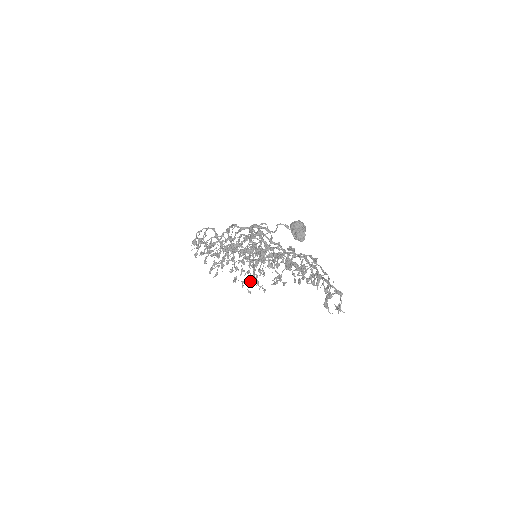
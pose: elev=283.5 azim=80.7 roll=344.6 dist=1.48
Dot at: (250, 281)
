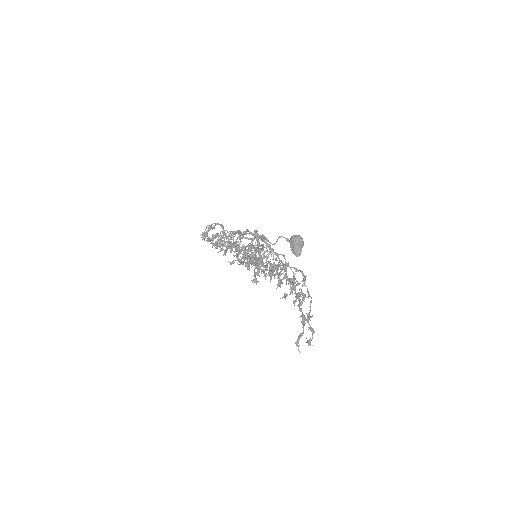
Dot at: occluded
